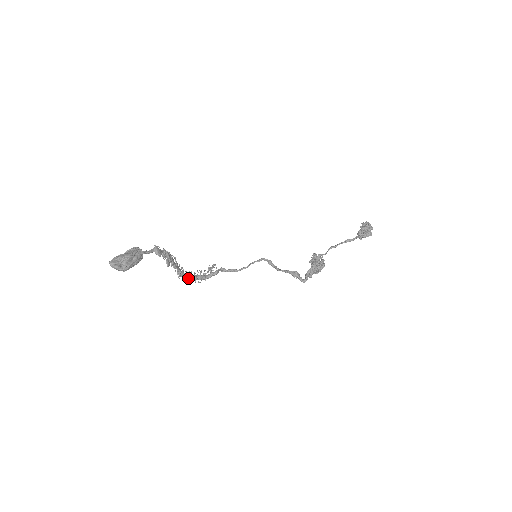
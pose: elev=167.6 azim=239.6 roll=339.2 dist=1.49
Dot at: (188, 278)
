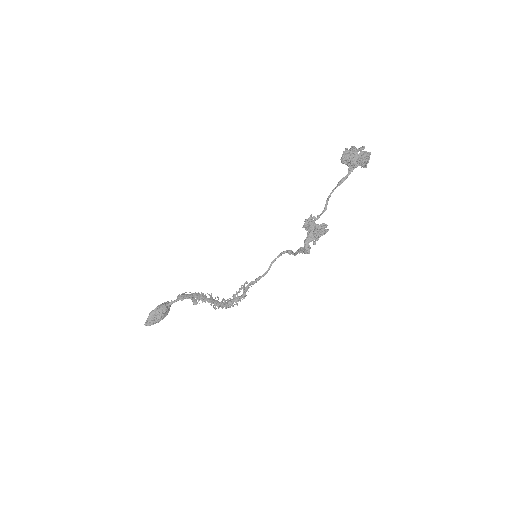
Dot at: (223, 306)
